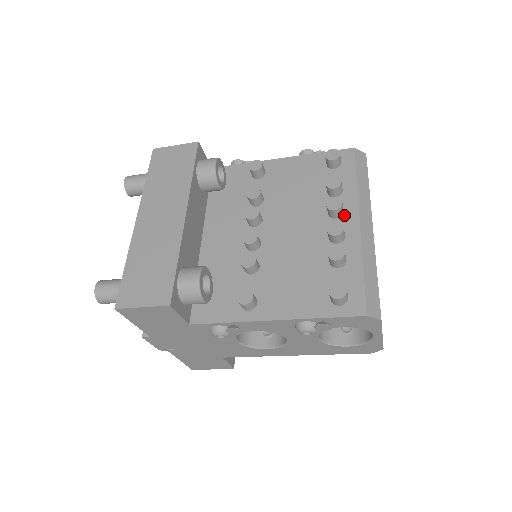
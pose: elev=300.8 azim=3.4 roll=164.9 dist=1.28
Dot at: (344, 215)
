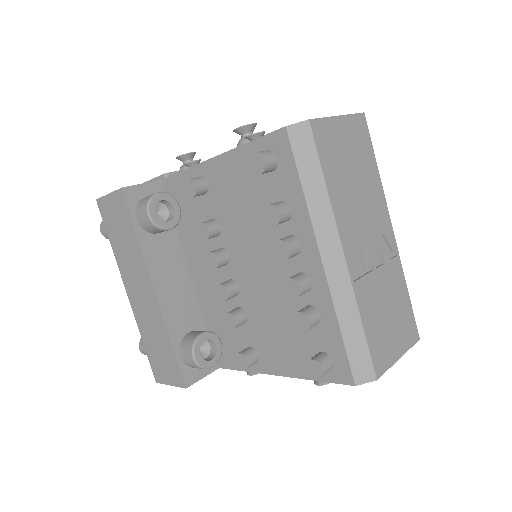
Dot at: (302, 250)
